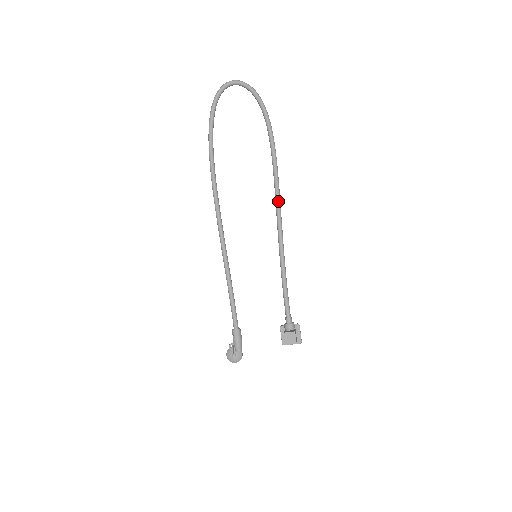
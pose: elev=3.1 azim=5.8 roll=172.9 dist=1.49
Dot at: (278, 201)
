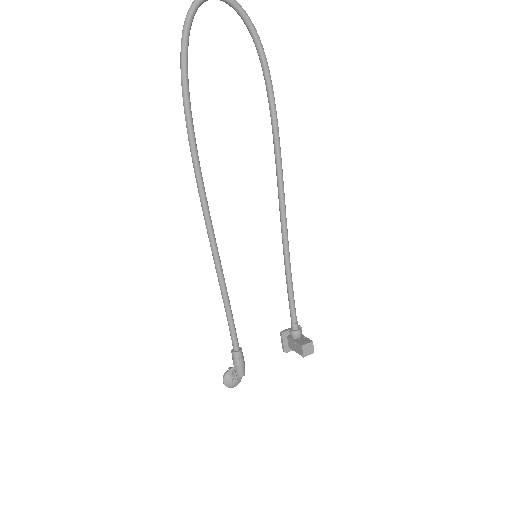
Dot at: (282, 183)
